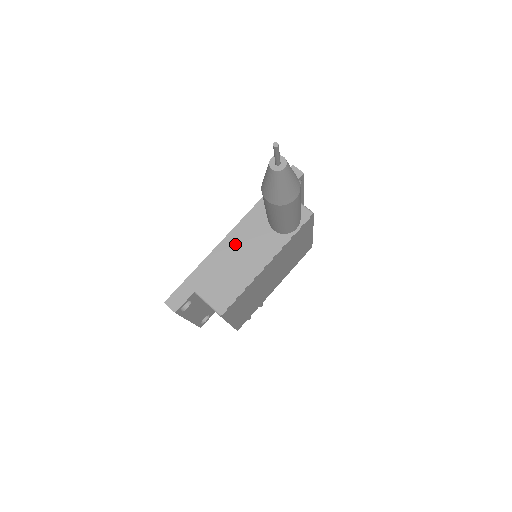
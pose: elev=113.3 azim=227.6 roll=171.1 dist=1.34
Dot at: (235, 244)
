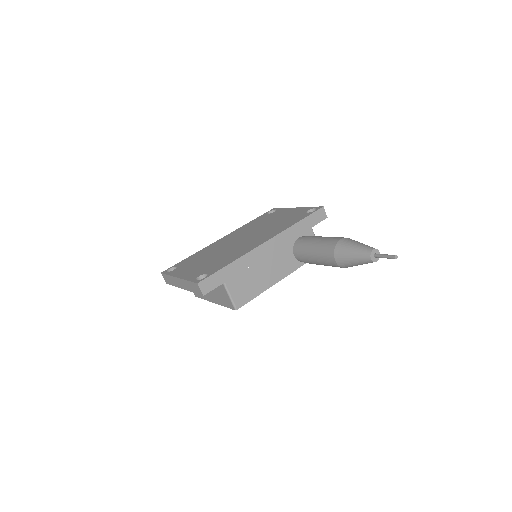
Dot at: (265, 254)
